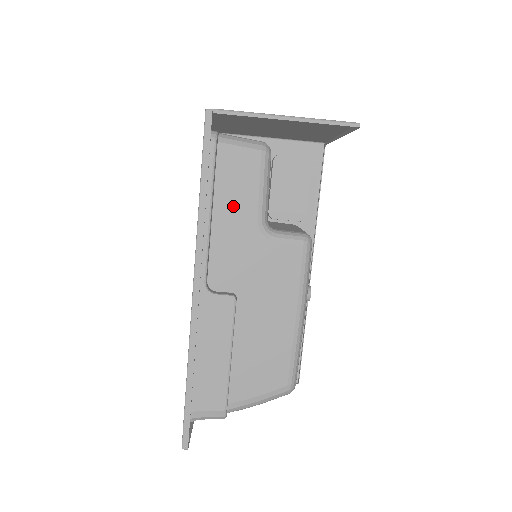
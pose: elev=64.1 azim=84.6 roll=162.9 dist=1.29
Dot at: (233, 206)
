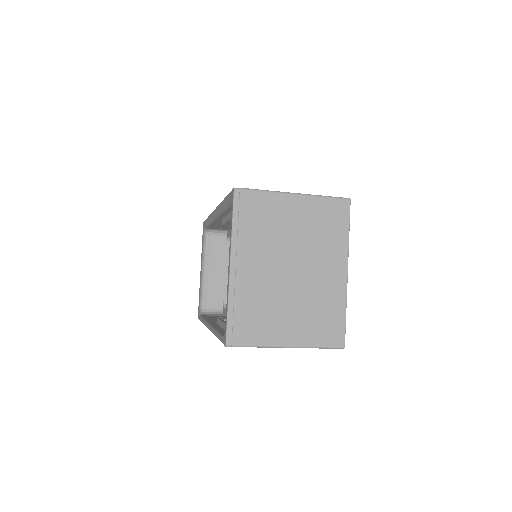
Dot at: occluded
